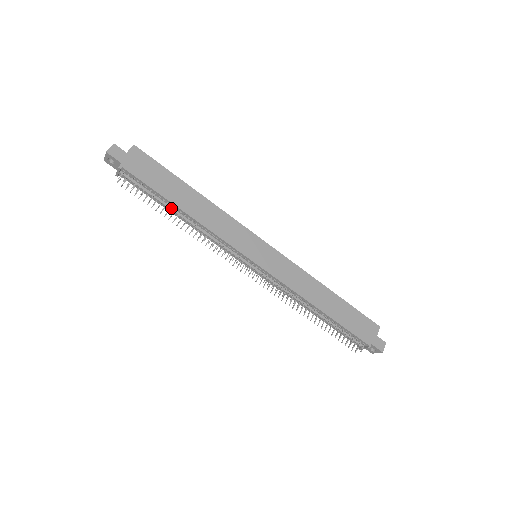
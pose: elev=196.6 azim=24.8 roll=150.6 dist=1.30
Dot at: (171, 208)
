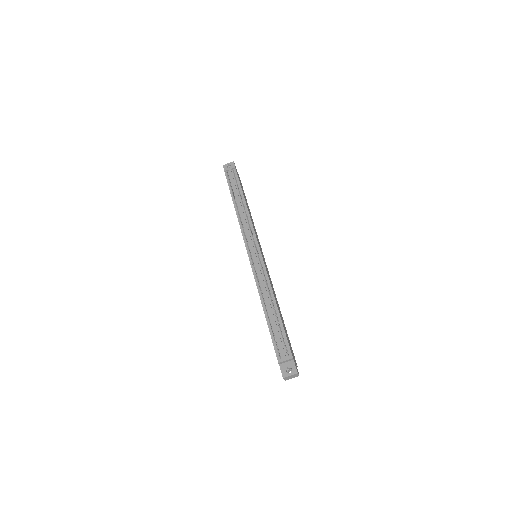
Dot at: (239, 197)
